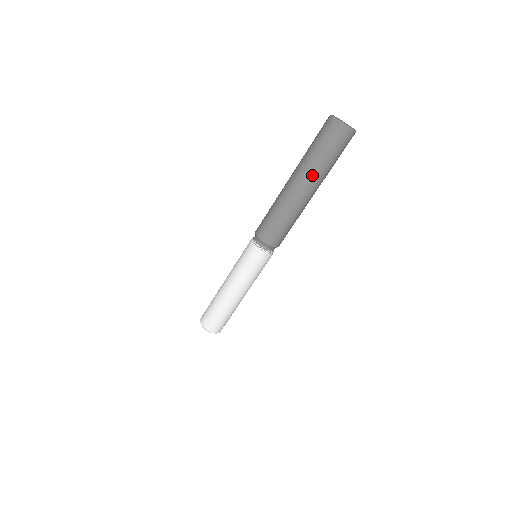
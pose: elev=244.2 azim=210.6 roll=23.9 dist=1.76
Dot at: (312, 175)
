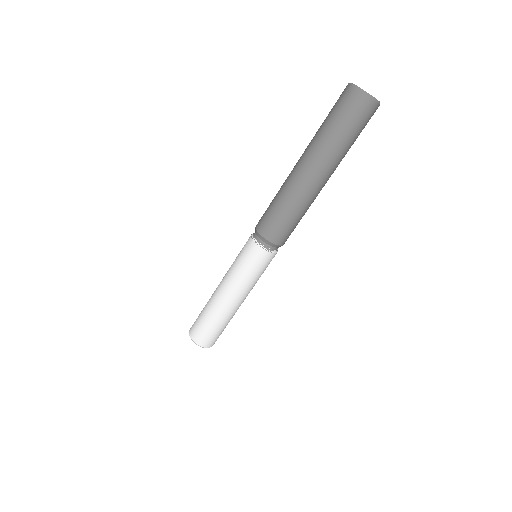
Dot at: (318, 151)
